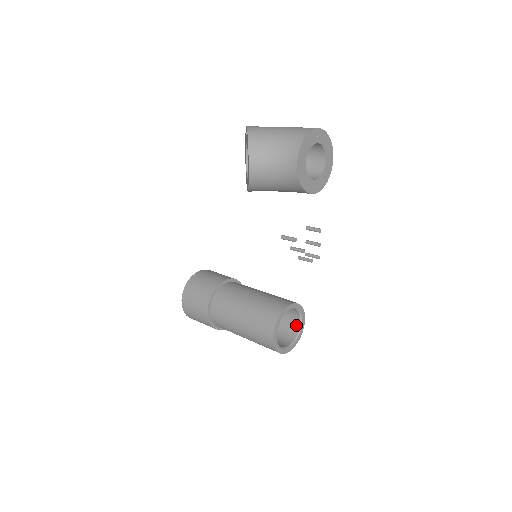
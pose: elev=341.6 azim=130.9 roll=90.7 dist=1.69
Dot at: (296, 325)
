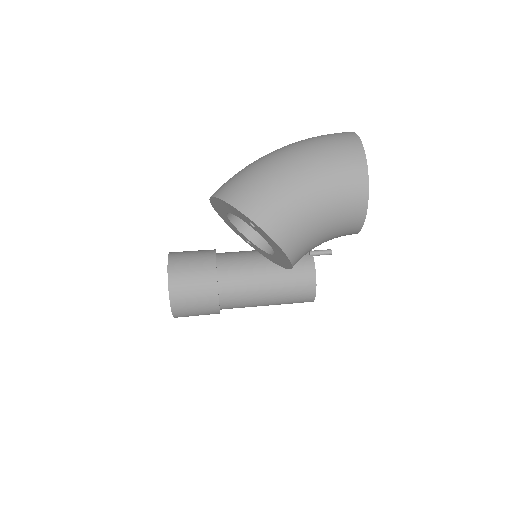
Dot at: occluded
